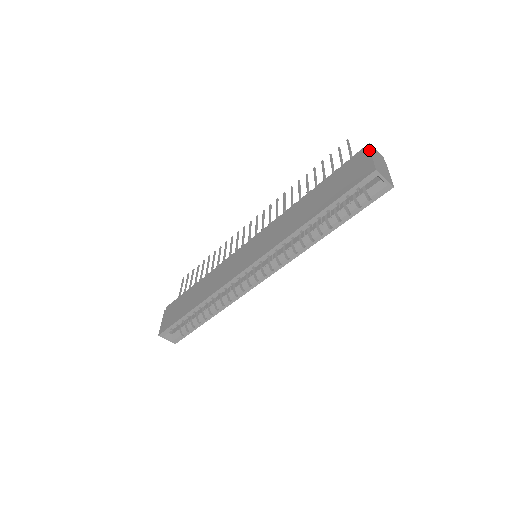
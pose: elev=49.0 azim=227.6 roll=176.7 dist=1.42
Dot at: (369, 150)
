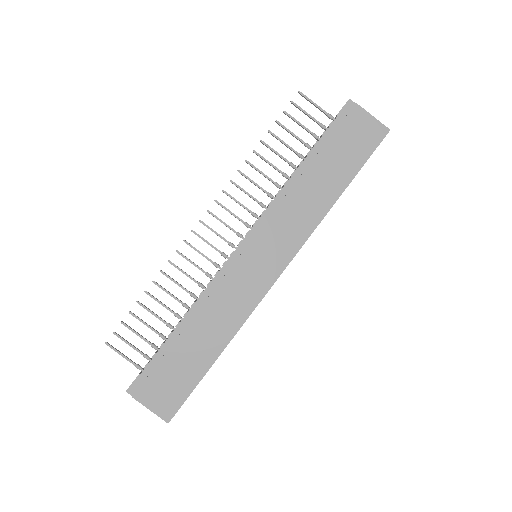
Dot at: (362, 108)
